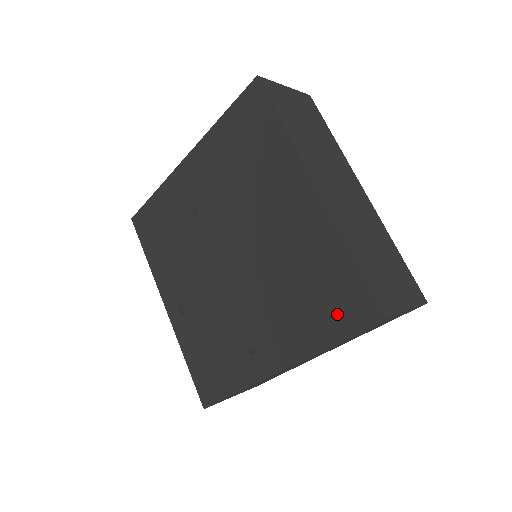
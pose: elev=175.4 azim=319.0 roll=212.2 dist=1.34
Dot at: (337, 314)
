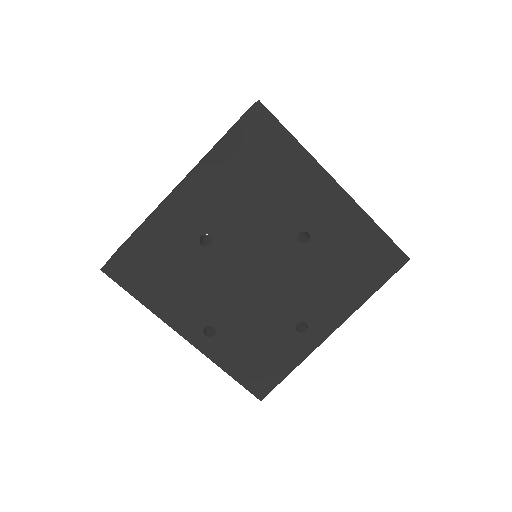
Dot at: (374, 270)
